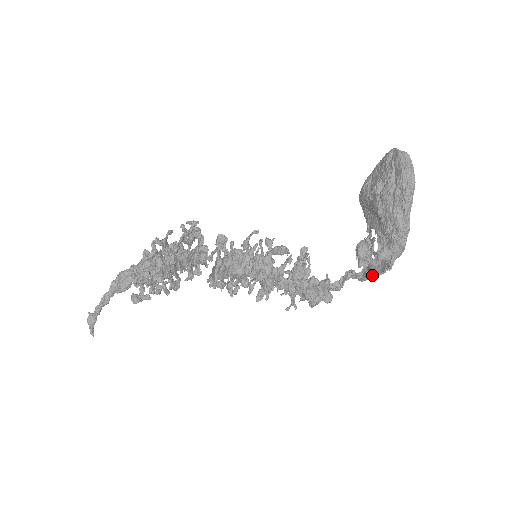
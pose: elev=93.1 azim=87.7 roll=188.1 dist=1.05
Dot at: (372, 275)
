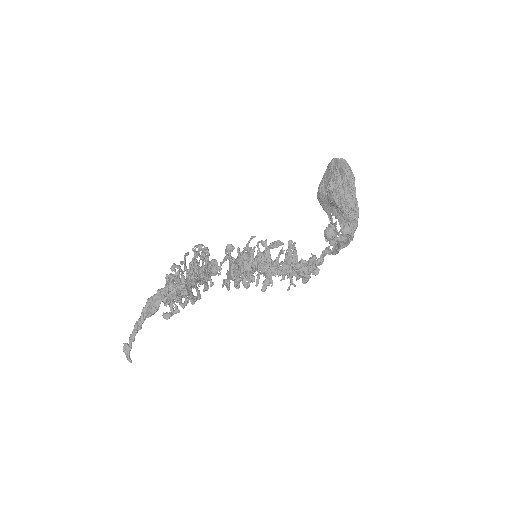
Dot at: (342, 247)
